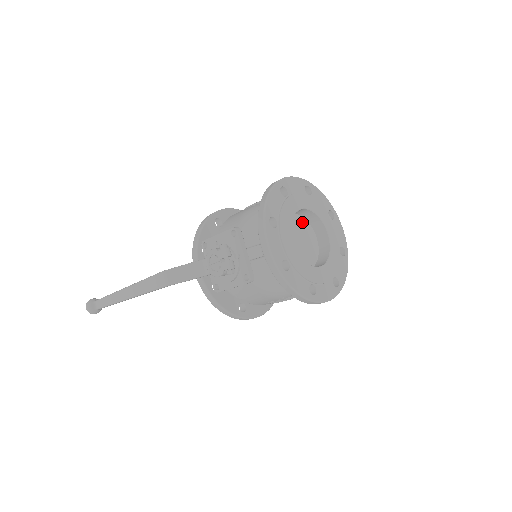
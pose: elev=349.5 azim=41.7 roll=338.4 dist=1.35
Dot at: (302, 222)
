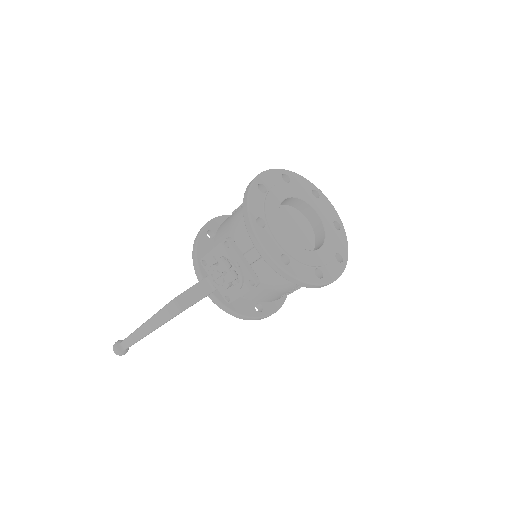
Dot at: (289, 210)
